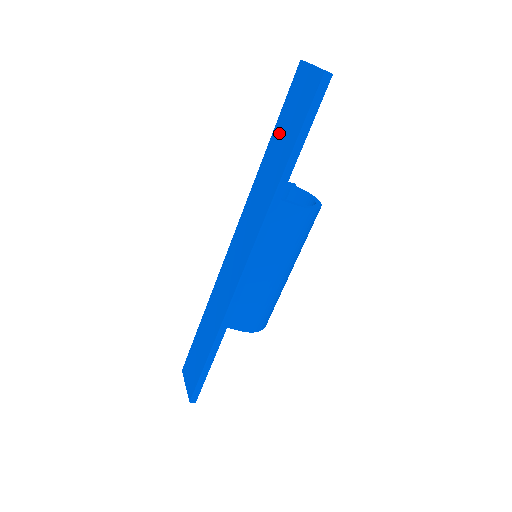
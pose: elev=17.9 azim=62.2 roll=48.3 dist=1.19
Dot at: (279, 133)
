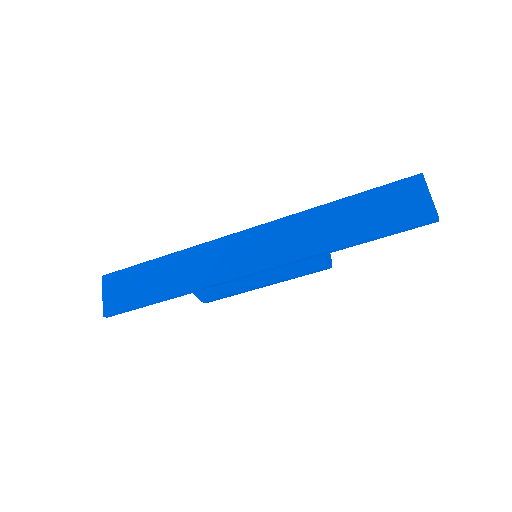
Dot at: (362, 205)
